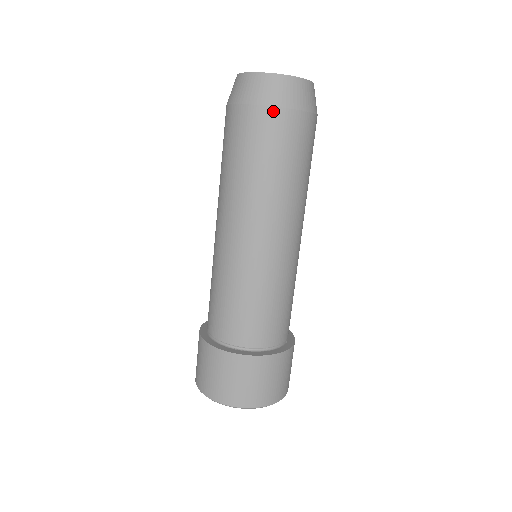
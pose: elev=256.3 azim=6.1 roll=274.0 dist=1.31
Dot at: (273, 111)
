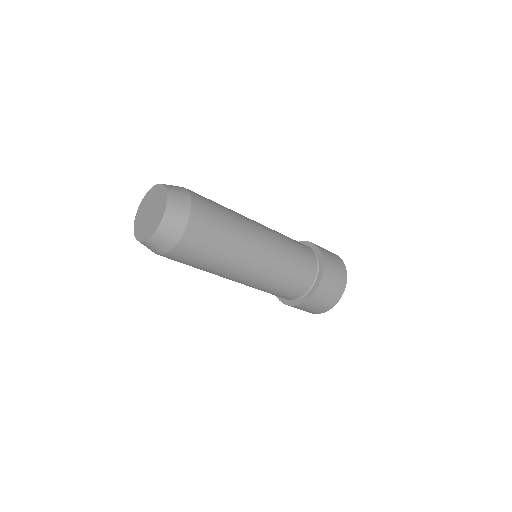
Dot at: (177, 248)
